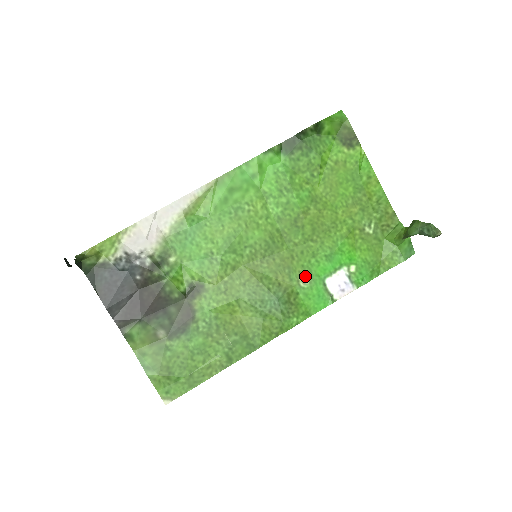
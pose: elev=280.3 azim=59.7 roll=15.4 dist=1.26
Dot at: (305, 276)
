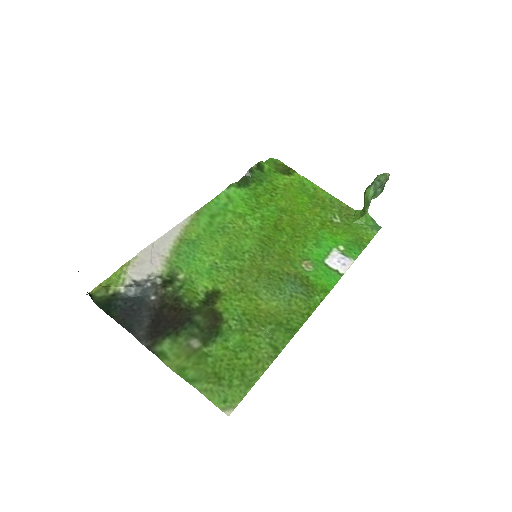
Dot at: (306, 263)
